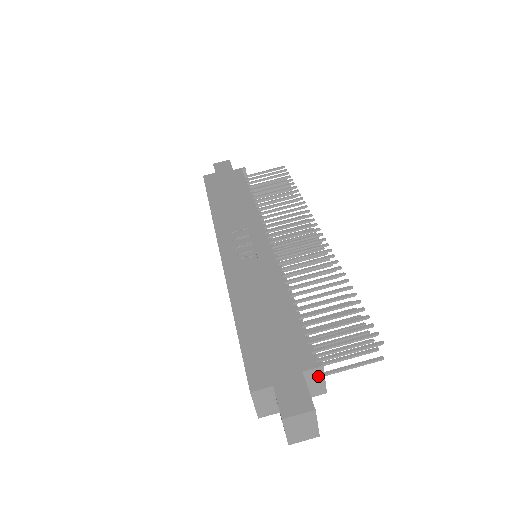
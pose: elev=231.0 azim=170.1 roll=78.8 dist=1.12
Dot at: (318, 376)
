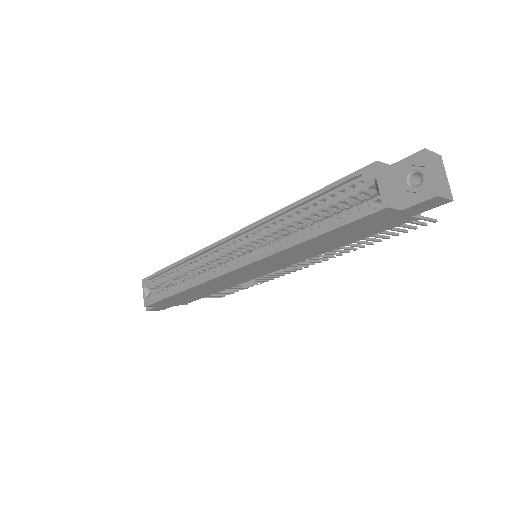
Dot at: occluded
